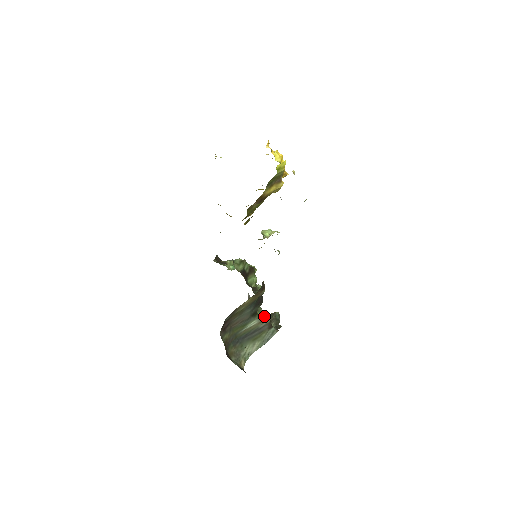
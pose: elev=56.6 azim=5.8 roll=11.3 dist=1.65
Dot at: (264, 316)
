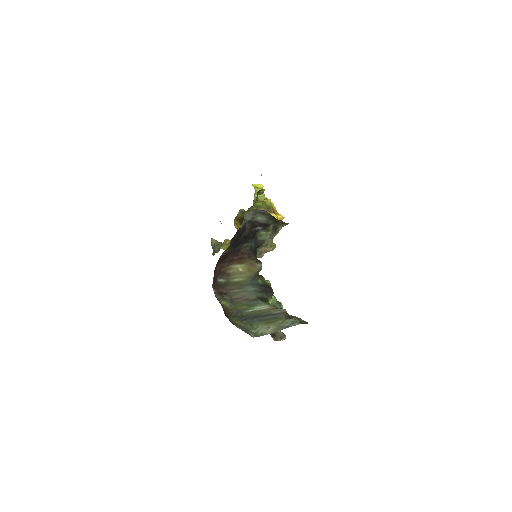
Dot at: occluded
